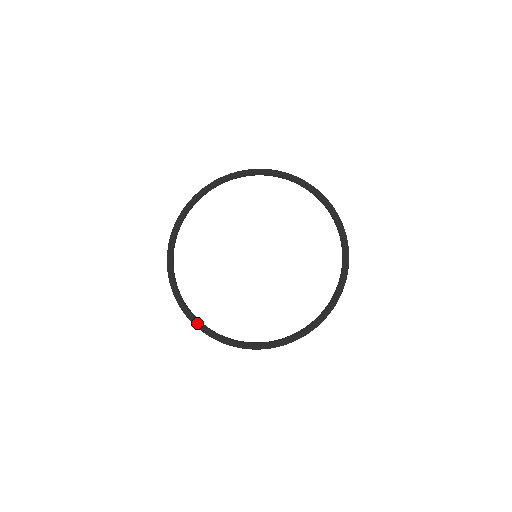
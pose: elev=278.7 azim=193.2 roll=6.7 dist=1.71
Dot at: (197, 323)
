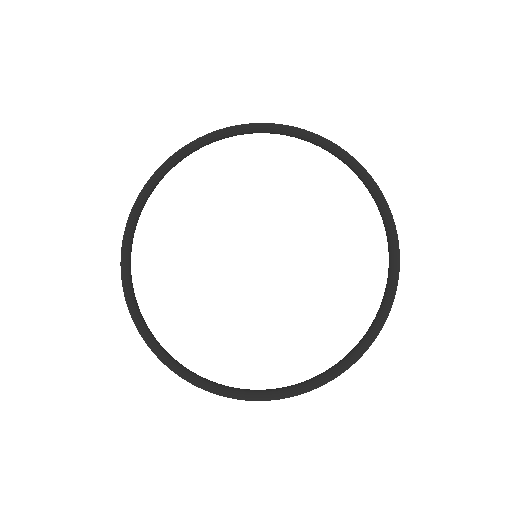
Dot at: (247, 395)
